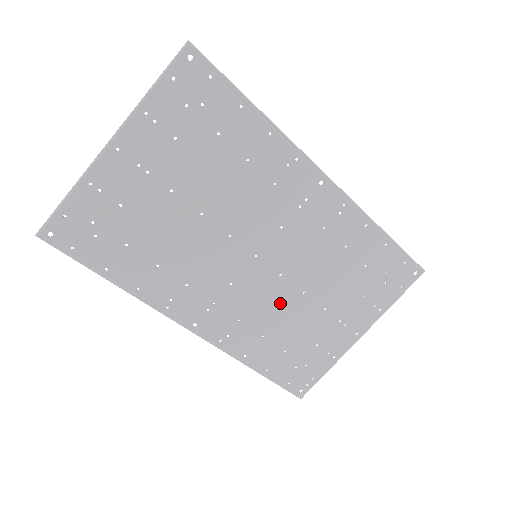
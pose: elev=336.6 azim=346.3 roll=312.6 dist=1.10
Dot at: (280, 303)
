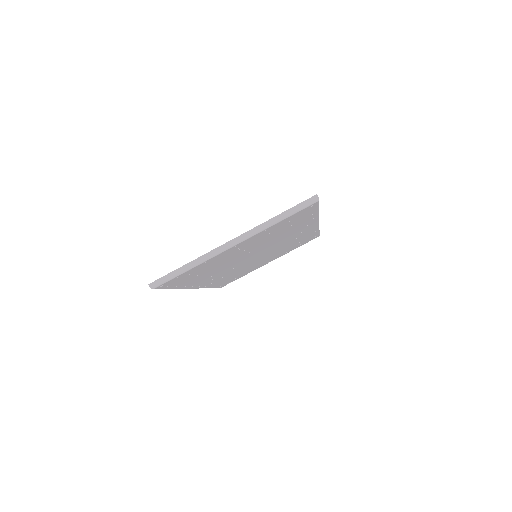
Dot at: occluded
